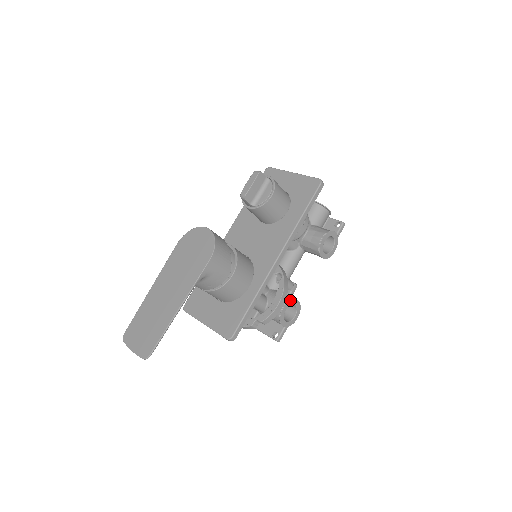
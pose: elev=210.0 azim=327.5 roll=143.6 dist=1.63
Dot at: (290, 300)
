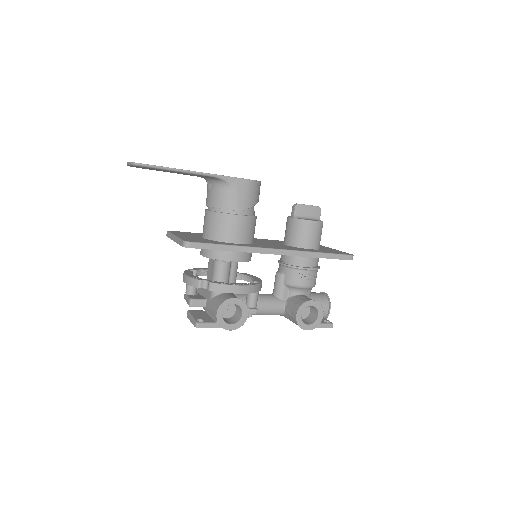
Dot at: occluded
